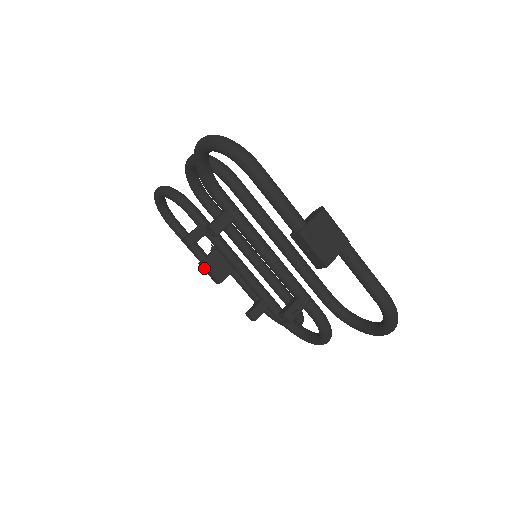
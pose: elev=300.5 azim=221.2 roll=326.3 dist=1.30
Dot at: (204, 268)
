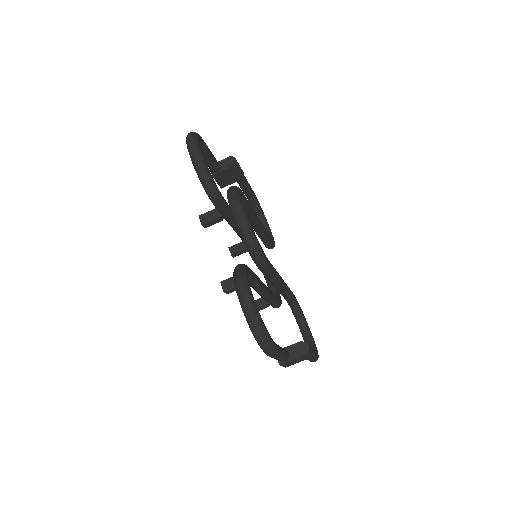
Dot at: occluded
